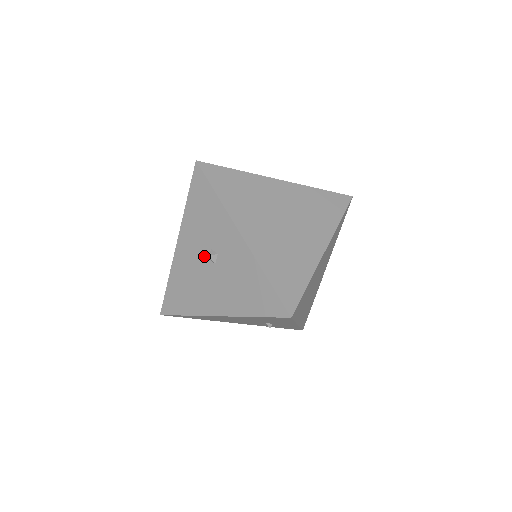
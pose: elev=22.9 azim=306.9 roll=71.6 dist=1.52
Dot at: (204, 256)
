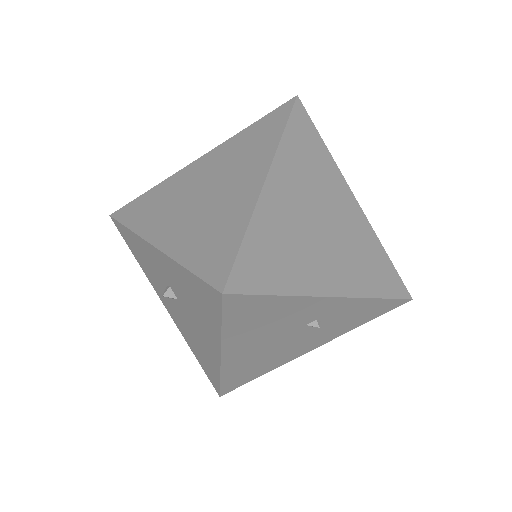
Dot at: (172, 300)
